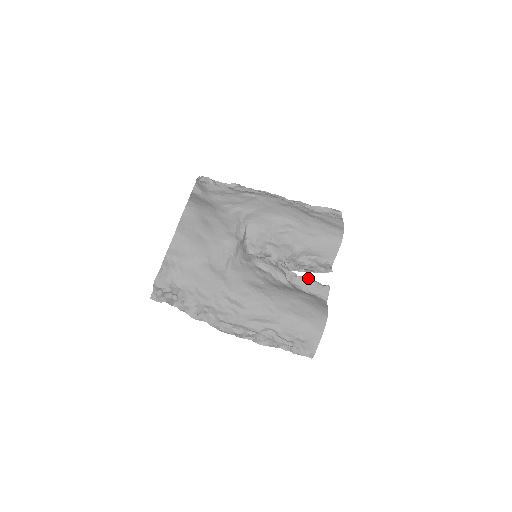
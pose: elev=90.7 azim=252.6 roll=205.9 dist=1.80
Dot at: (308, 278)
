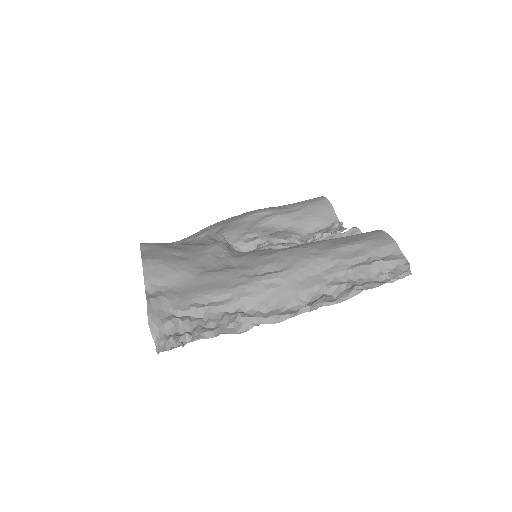
Dot at: (328, 237)
